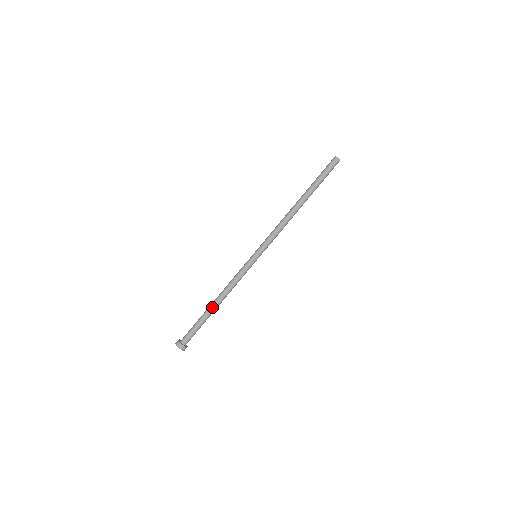
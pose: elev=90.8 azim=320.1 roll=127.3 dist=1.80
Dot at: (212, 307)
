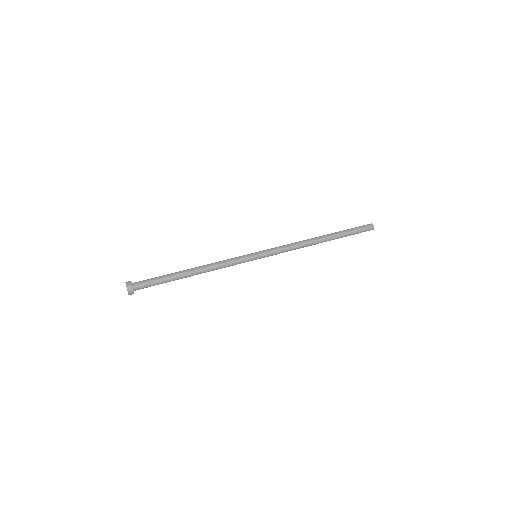
Dot at: (185, 270)
